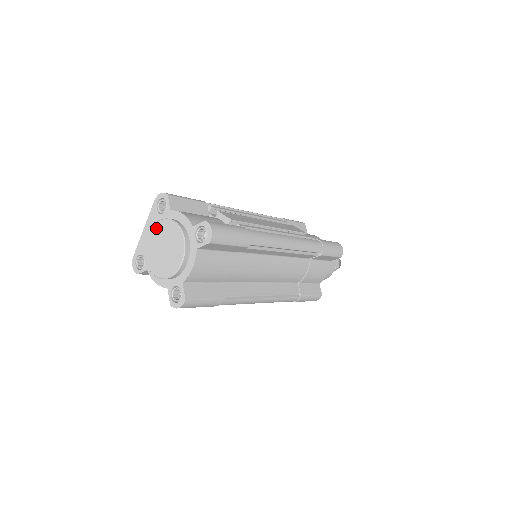
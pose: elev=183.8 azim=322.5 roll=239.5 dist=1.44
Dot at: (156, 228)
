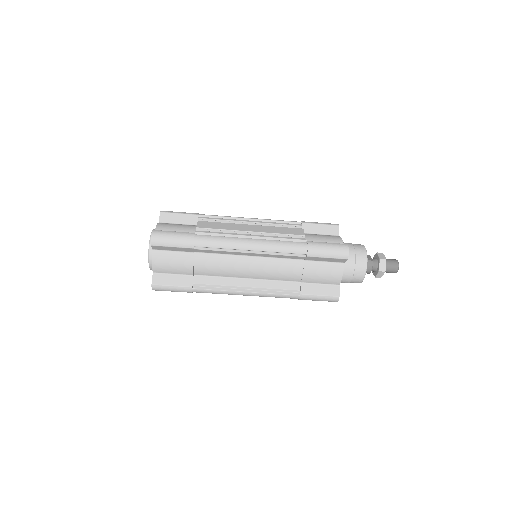
Dot at: occluded
